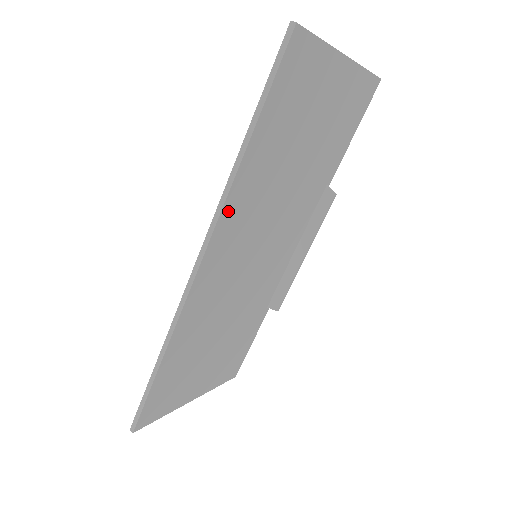
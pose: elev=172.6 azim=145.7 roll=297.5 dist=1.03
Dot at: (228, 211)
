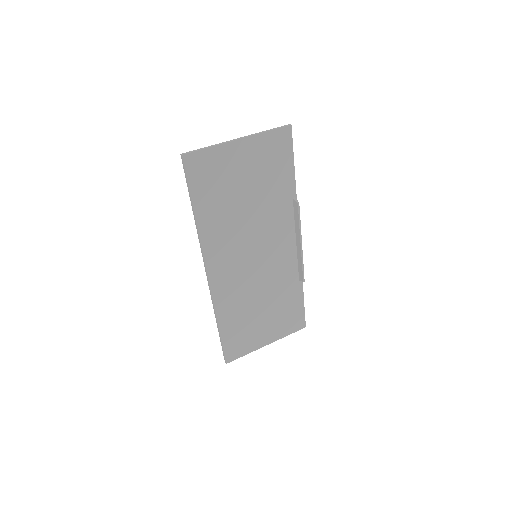
Dot at: (207, 244)
